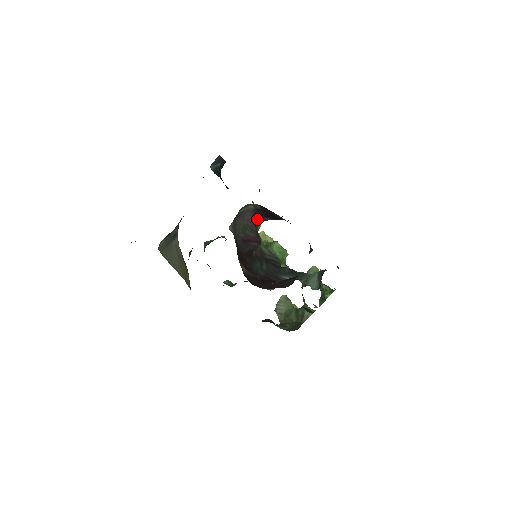
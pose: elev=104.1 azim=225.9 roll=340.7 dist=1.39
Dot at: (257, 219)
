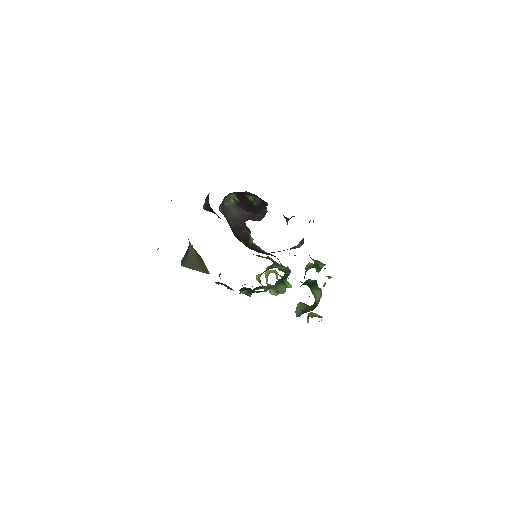
Dot at: (241, 214)
